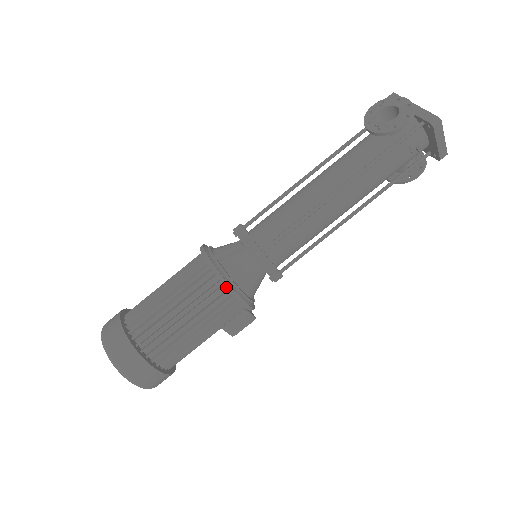
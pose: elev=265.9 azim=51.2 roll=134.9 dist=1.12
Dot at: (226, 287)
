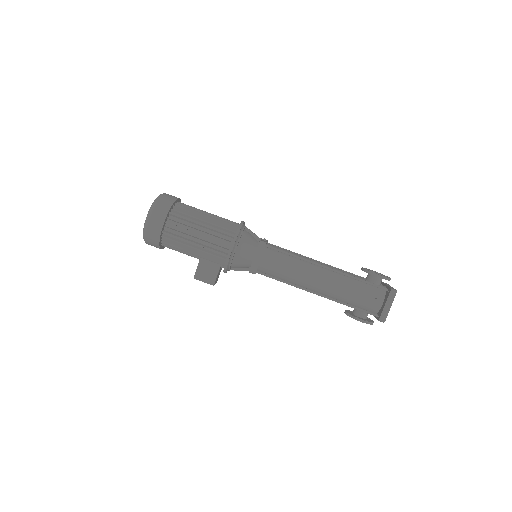
Dot at: (237, 231)
